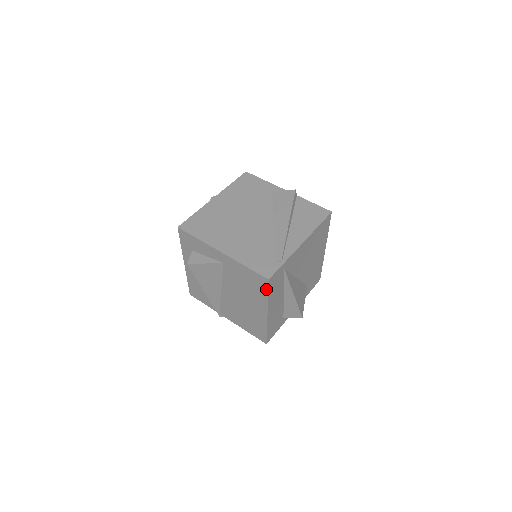
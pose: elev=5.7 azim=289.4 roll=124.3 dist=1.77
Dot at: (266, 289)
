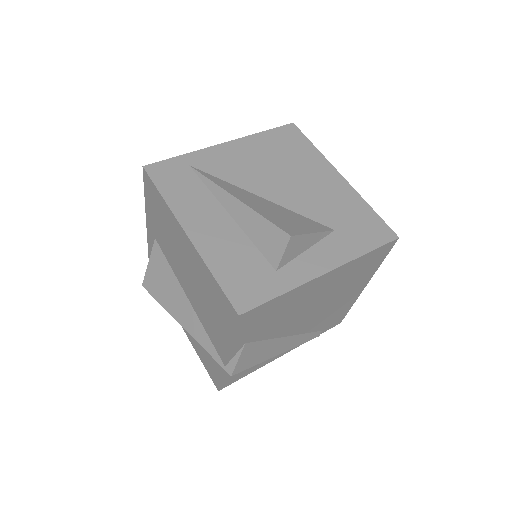
Dot at: (154, 187)
